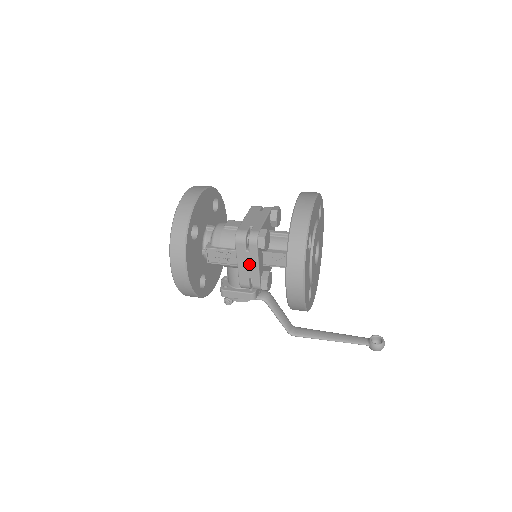
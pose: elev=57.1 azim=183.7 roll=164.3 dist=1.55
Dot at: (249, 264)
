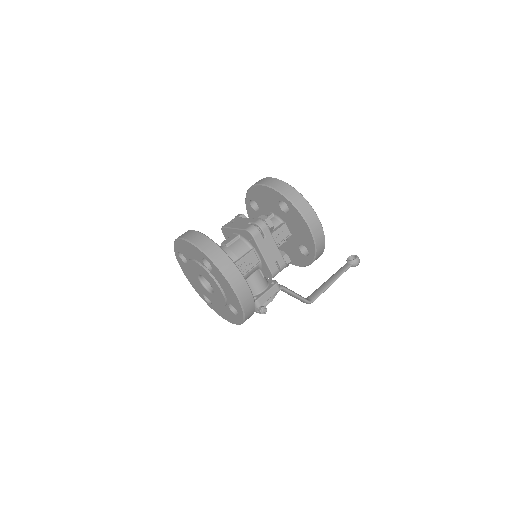
Dot at: (270, 249)
